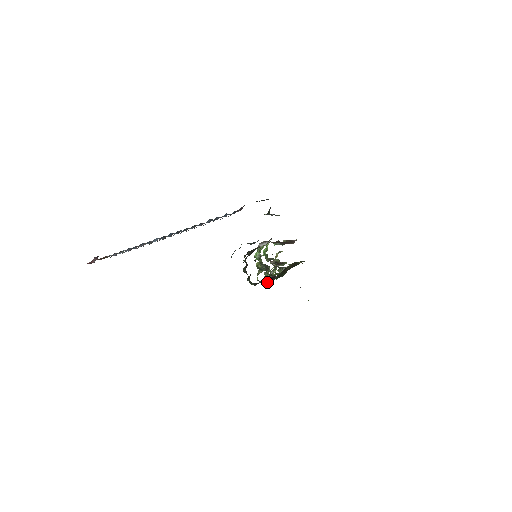
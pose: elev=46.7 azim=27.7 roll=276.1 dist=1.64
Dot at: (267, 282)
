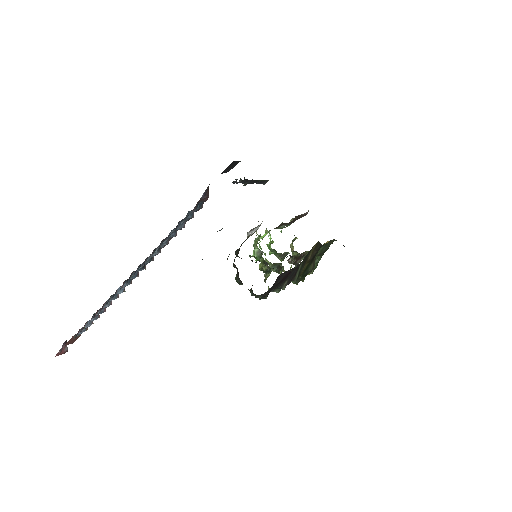
Dot at: (283, 287)
